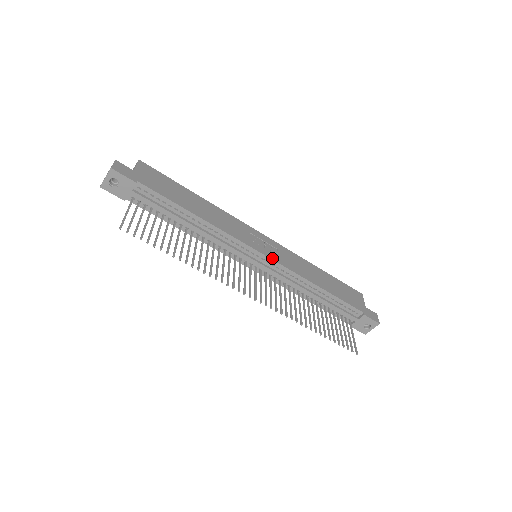
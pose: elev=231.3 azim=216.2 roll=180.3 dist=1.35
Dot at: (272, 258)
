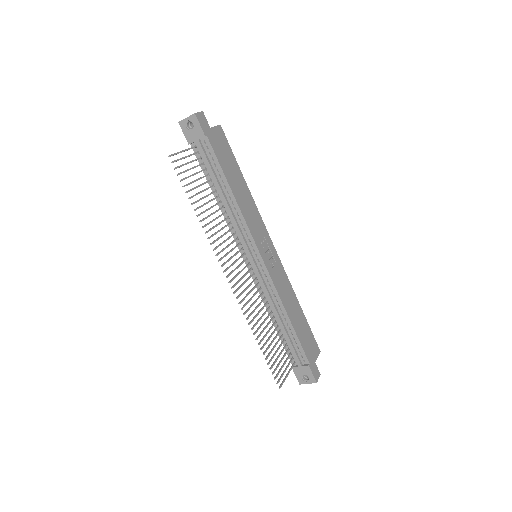
Dot at: (266, 265)
